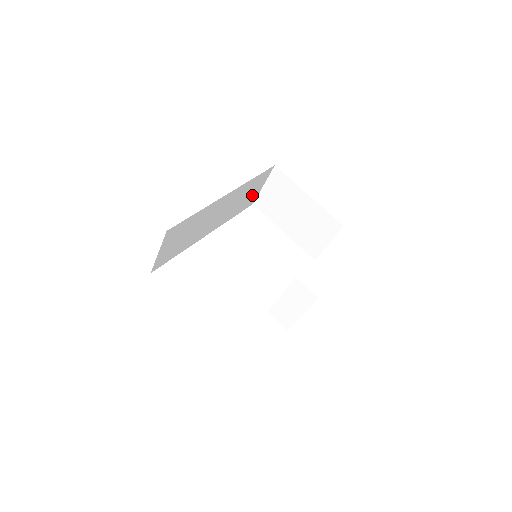
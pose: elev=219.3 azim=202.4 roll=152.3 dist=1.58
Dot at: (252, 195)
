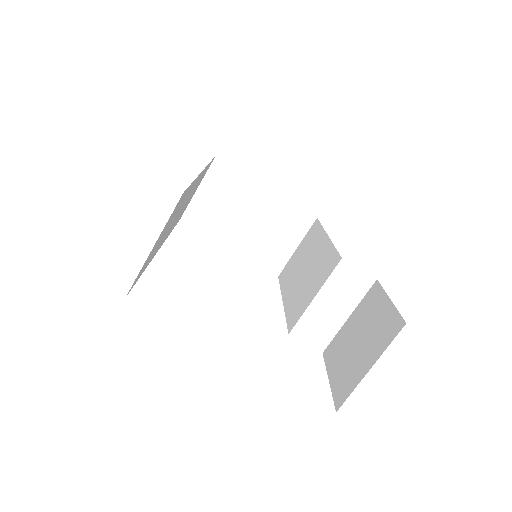
Dot at: occluded
